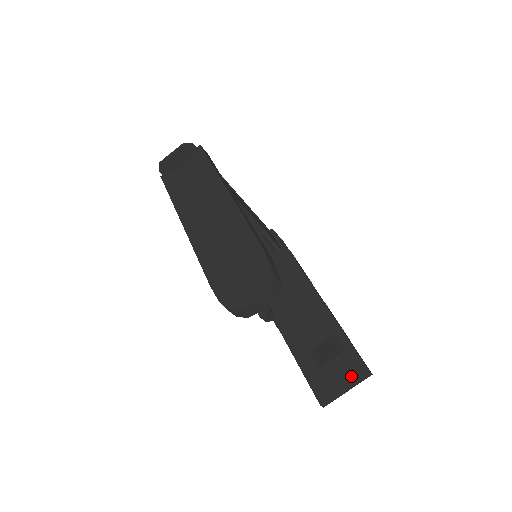
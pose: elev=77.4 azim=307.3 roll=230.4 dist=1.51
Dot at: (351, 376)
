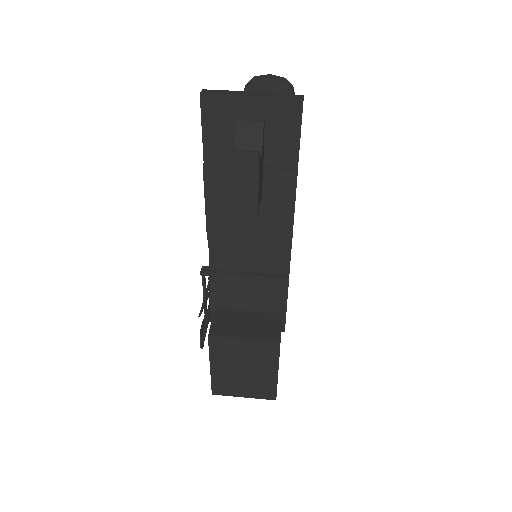
Dot at: occluded
